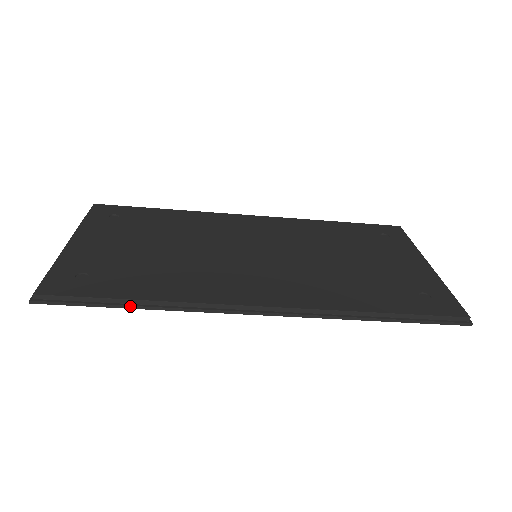
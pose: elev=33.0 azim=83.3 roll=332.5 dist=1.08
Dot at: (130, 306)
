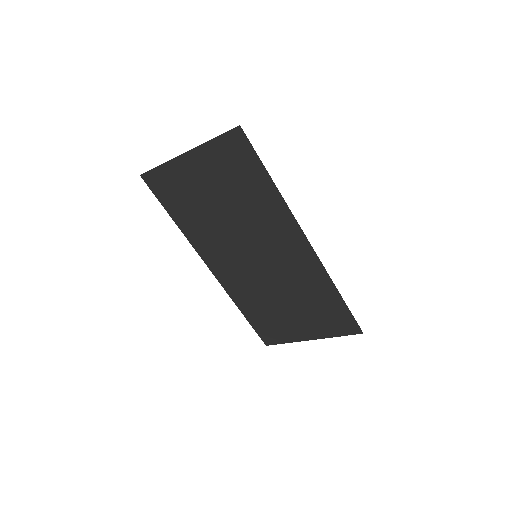
Dot at: (271, 178)
